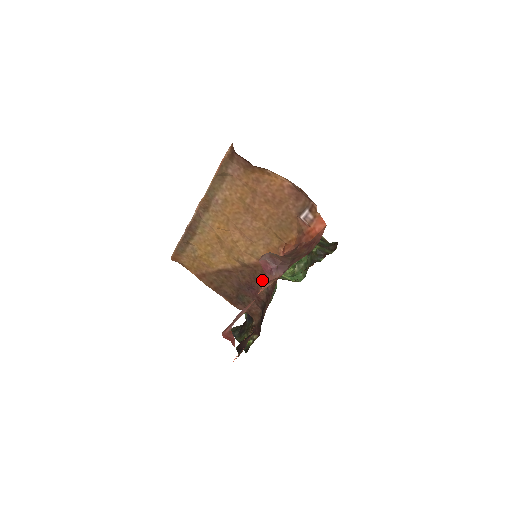
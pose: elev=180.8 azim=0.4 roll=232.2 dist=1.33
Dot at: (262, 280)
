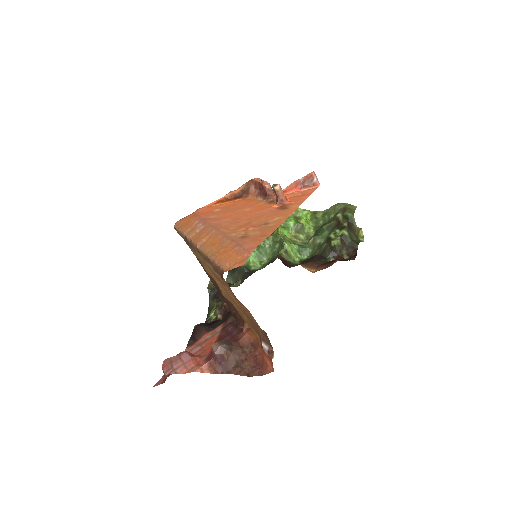
Dot at: (233, 309)
